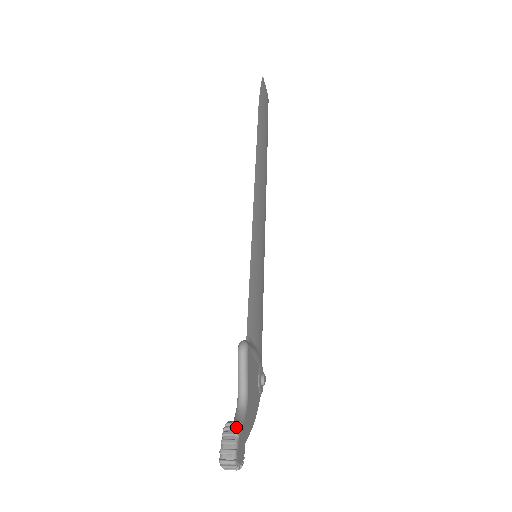
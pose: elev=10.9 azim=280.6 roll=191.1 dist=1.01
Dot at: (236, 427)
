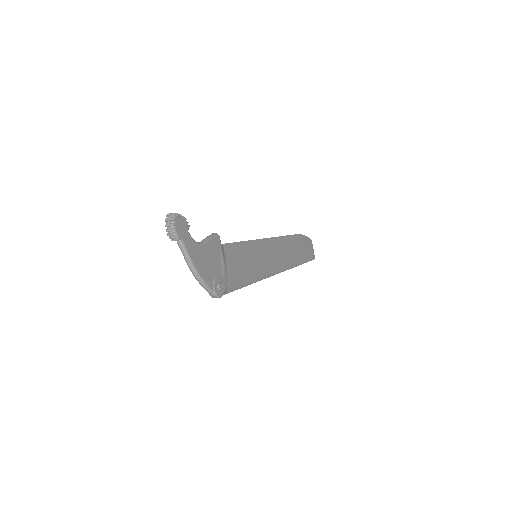
Dot at: (185, 218)
